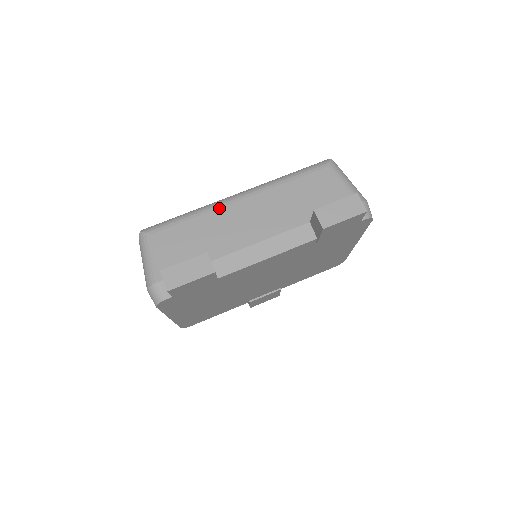
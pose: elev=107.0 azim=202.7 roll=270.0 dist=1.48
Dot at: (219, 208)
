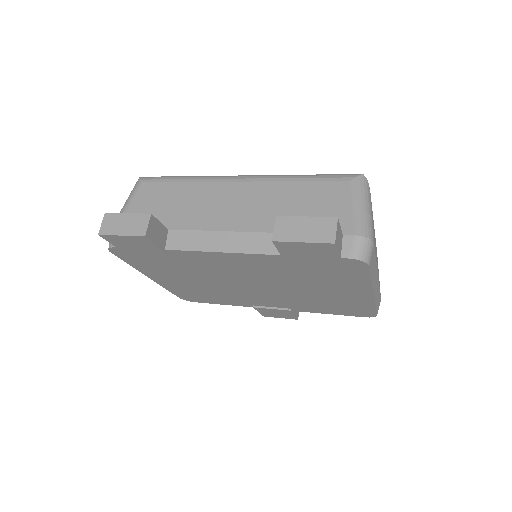
Dot at: (213, 182)
